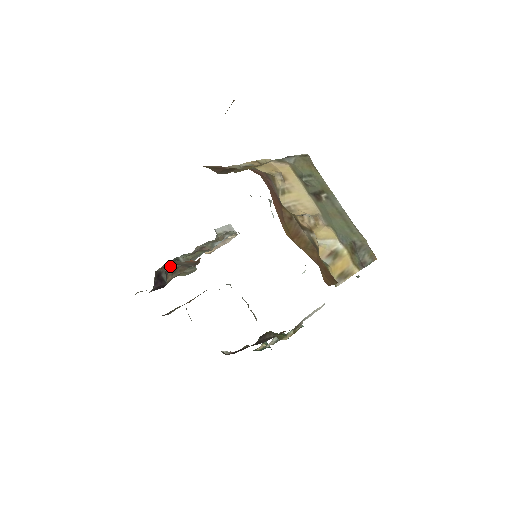
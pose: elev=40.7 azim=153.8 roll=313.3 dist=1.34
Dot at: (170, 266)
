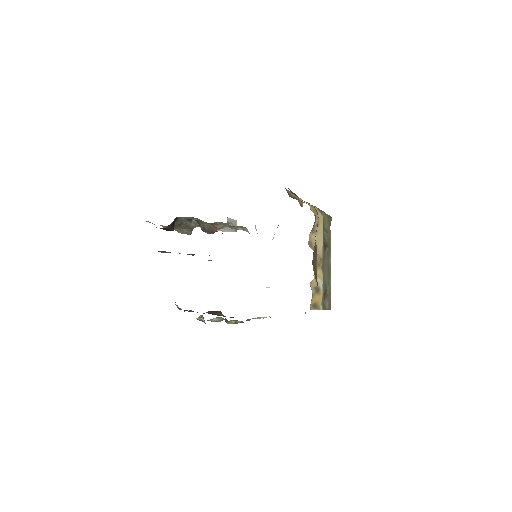
Dot at: (184, 220)
